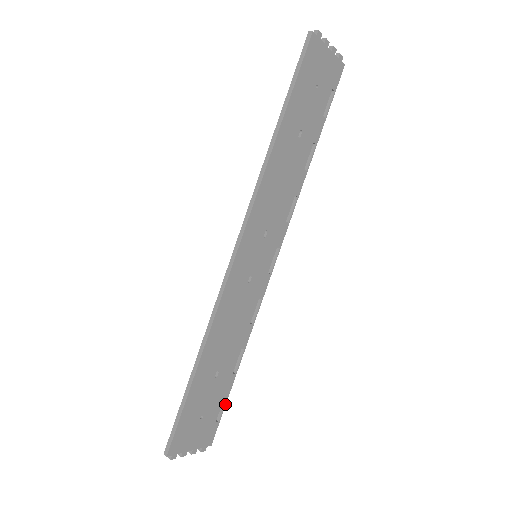
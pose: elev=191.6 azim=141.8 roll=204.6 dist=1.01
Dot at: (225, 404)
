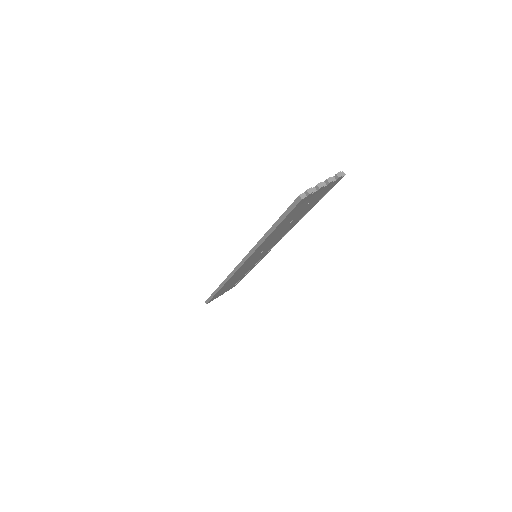
Dot at: (240, 280)
